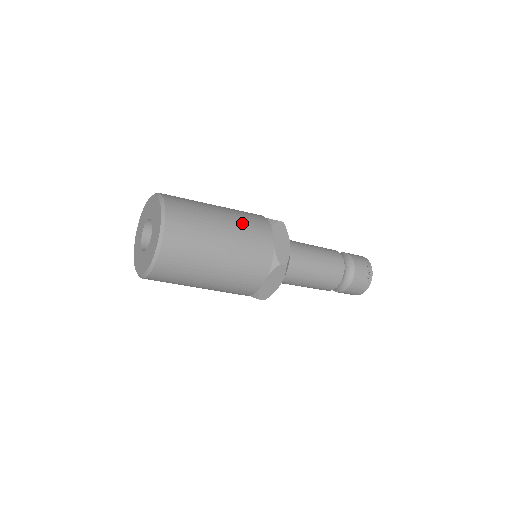
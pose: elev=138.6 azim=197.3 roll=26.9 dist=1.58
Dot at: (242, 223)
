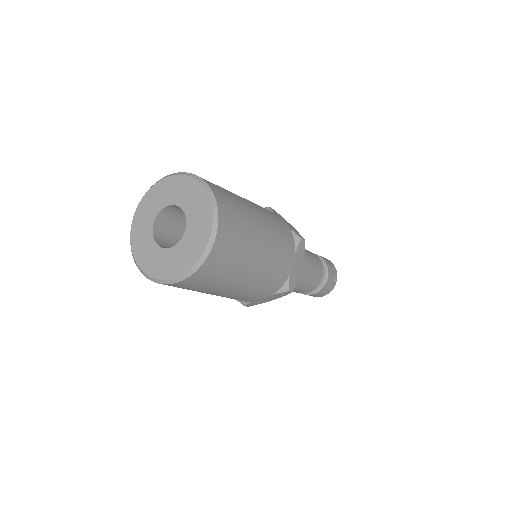
Dot at: (276, 242)
